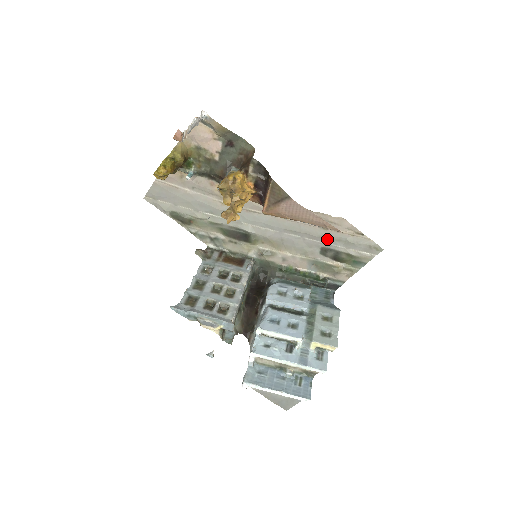
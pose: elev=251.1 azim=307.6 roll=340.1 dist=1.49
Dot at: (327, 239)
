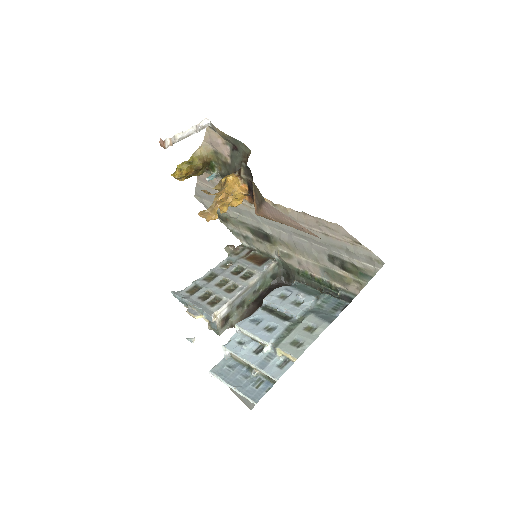
Dot at: (330, 246)
